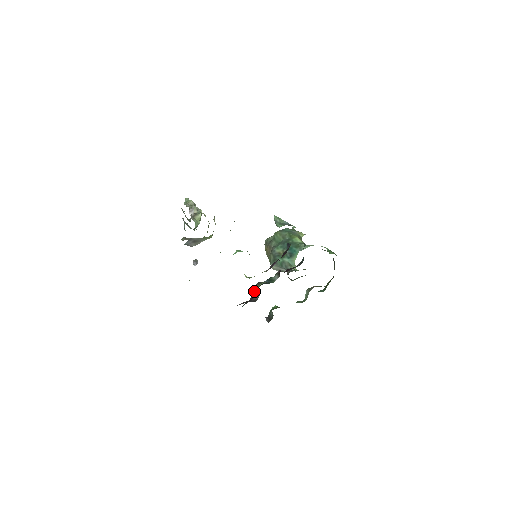
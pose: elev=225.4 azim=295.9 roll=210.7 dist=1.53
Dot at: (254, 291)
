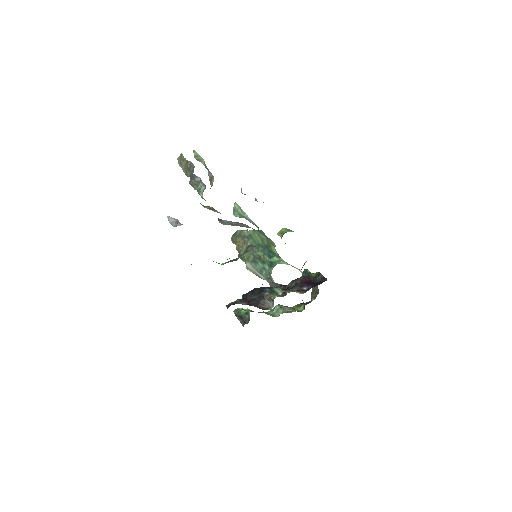
Dot at: (265, 299)
